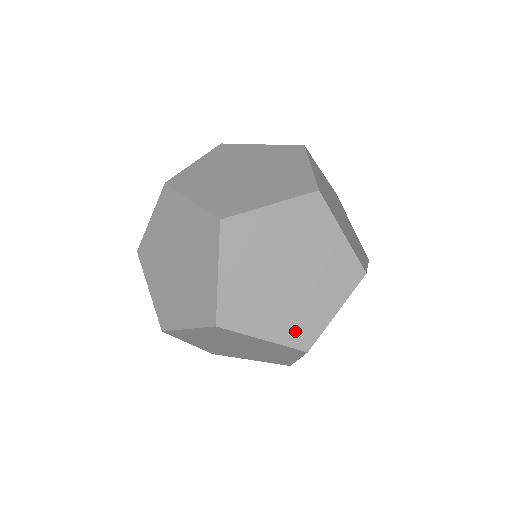
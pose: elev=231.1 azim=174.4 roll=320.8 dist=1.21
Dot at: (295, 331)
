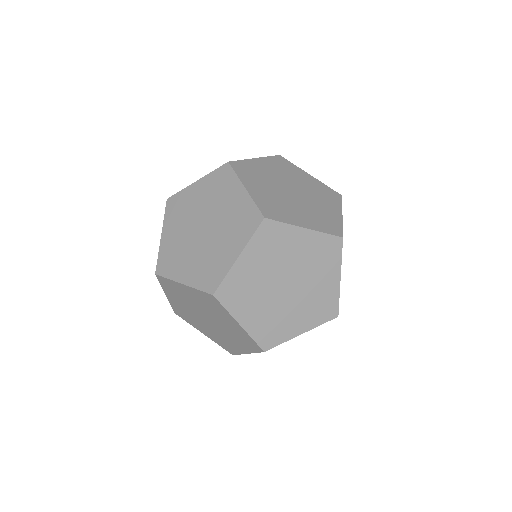
Dot at: (205, 276)
